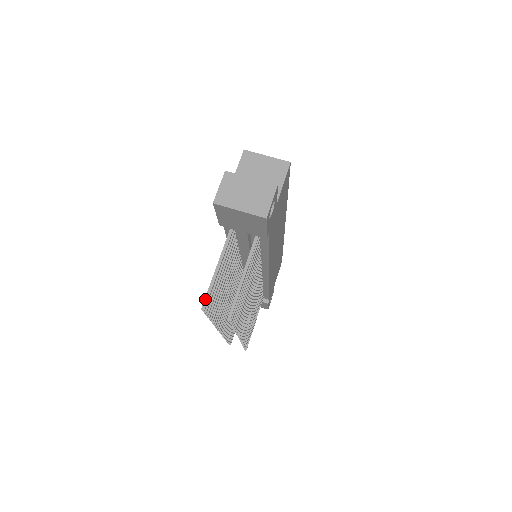
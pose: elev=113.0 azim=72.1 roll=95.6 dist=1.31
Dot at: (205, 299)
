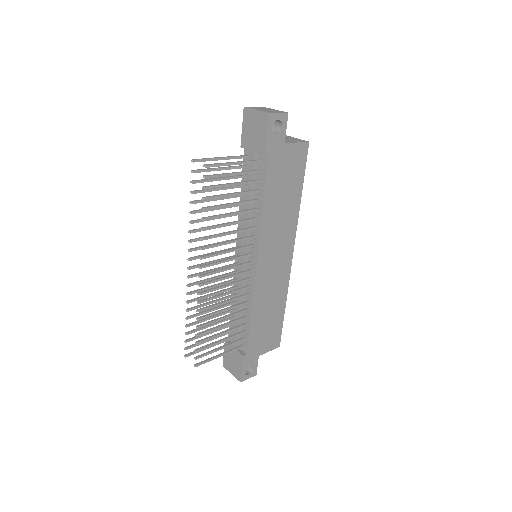
Dot at: (199, 159)
